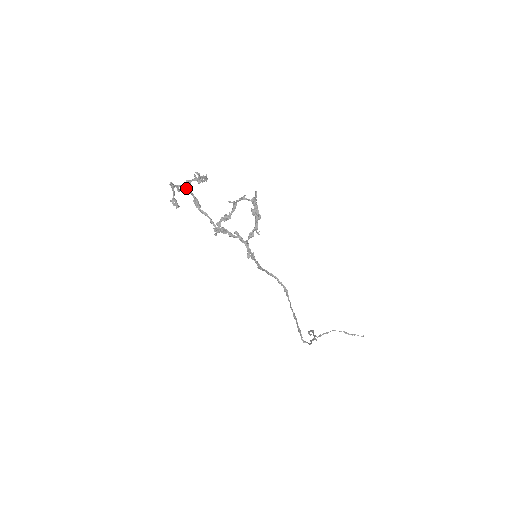
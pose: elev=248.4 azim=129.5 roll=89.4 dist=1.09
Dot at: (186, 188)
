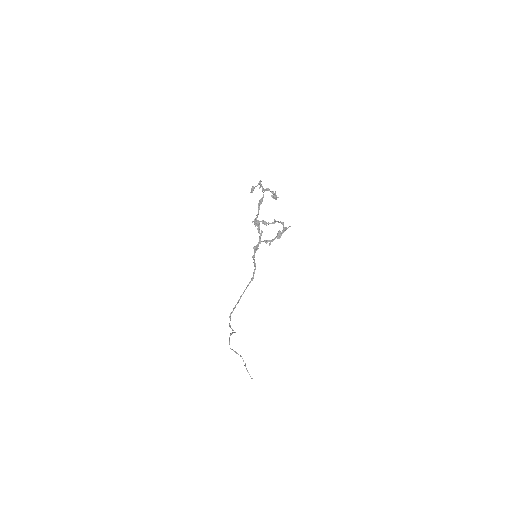
Dot at: (264, 190)
